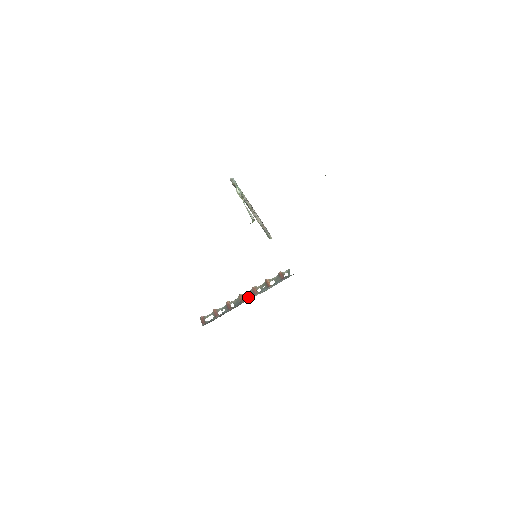
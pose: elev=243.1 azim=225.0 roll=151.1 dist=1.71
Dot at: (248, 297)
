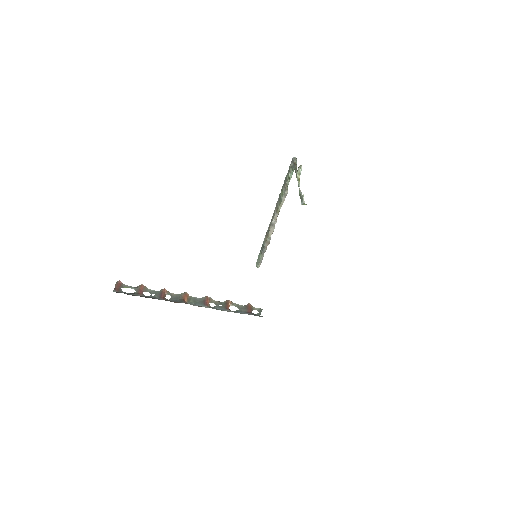
Dot at: (194, 302)
